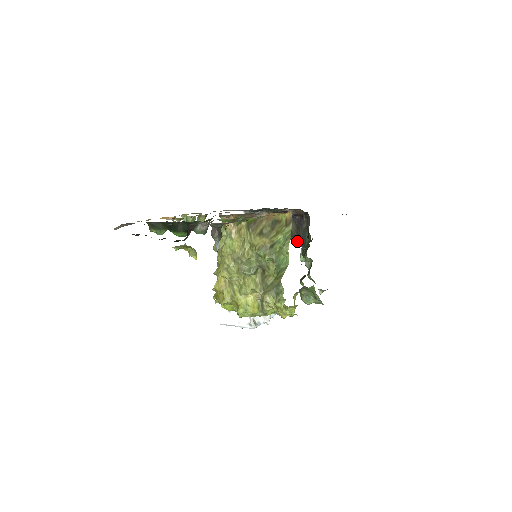
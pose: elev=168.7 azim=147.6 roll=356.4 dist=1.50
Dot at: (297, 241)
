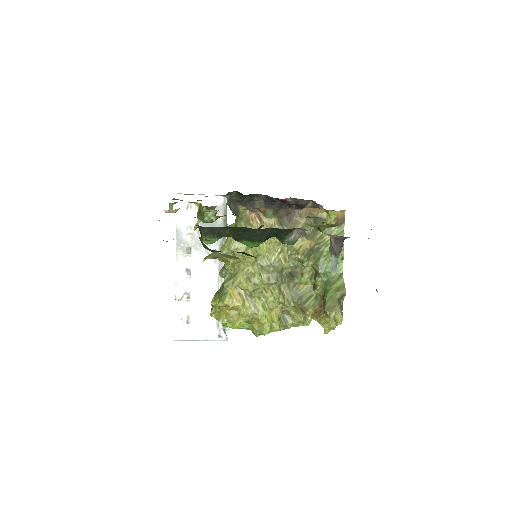
Dot at: occluded
